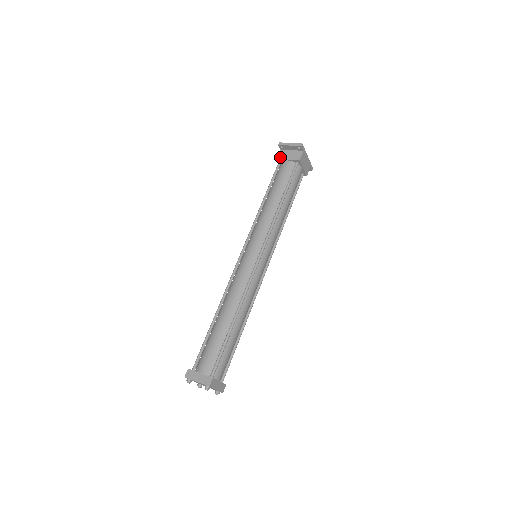
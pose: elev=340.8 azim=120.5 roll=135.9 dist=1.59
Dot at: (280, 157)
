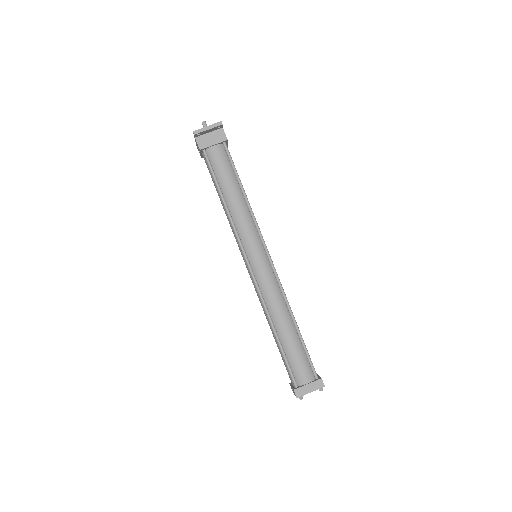
Dot at: (203, 146)
